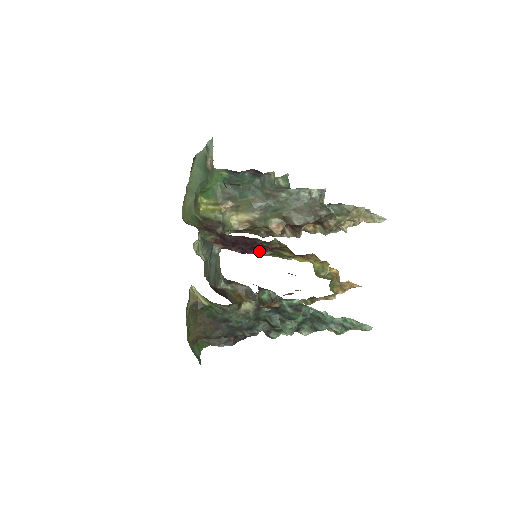
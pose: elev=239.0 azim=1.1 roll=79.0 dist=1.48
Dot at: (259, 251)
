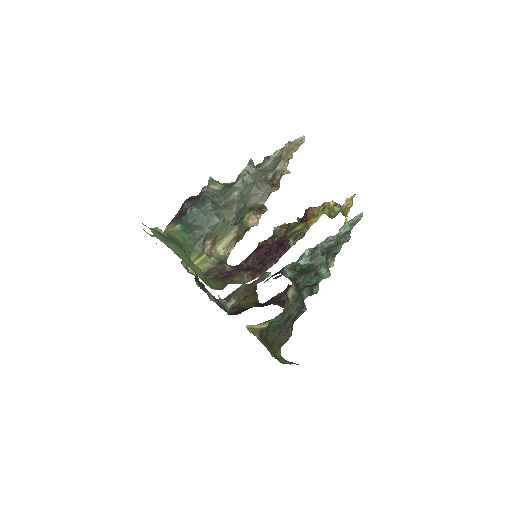
Dot at: (285, 247)
